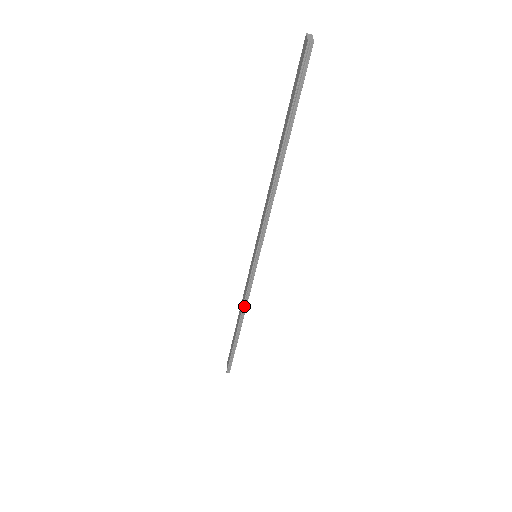
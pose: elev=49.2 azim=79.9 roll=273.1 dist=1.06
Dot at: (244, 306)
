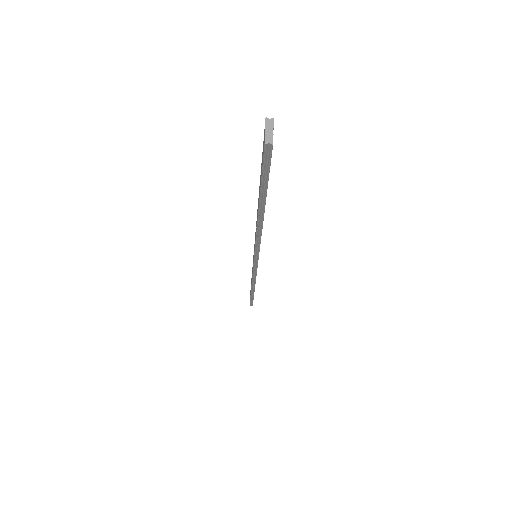
Dot at: (253, 281)
